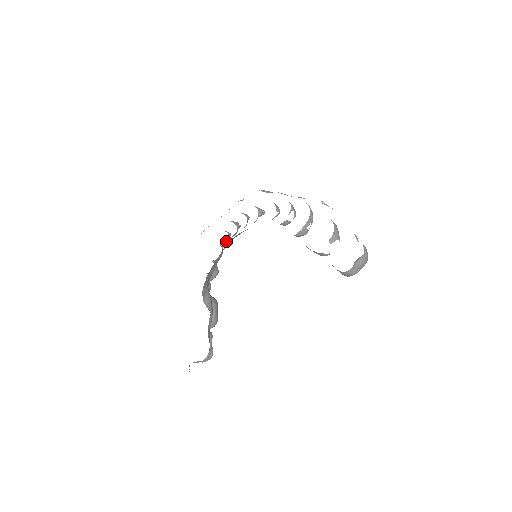
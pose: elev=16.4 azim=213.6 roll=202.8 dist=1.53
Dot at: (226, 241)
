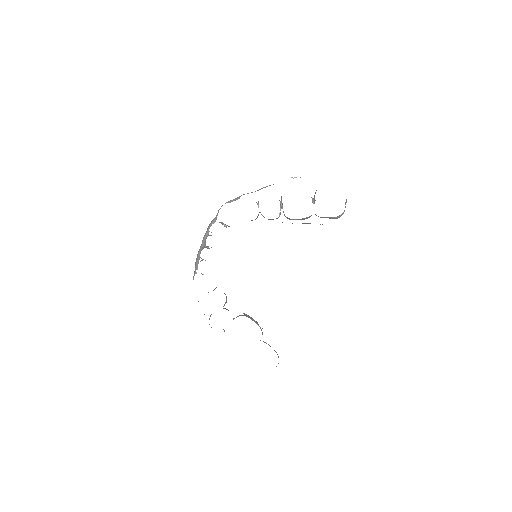
Dot at: occluded
